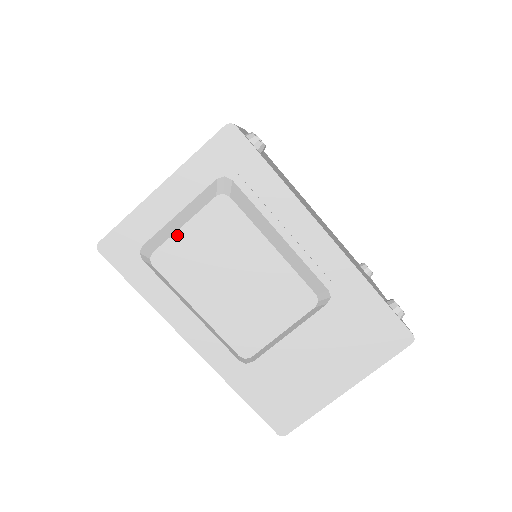
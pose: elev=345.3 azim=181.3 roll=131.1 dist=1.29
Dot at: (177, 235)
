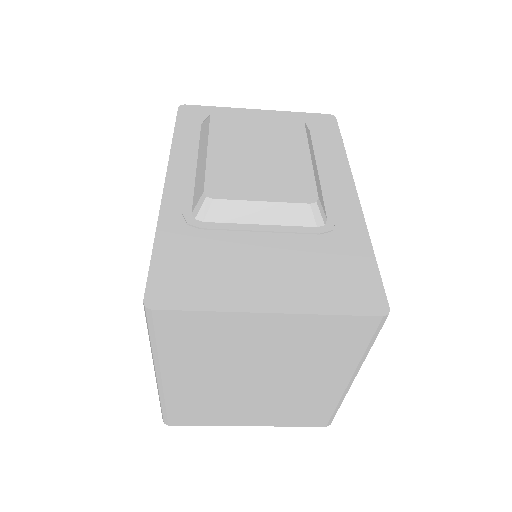
Dot at: (247, 115)
